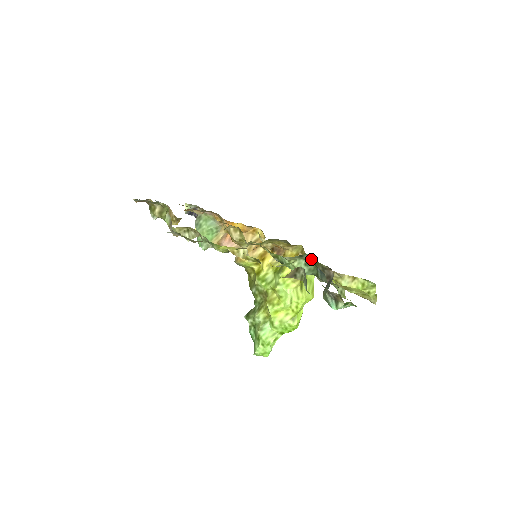
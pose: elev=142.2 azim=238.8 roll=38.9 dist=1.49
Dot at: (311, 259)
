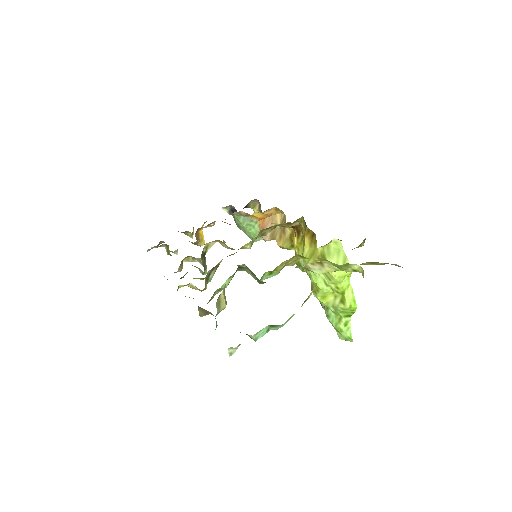
Dot at: occluded
